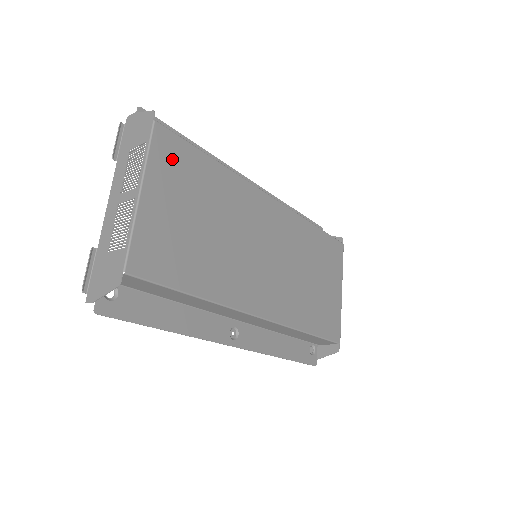
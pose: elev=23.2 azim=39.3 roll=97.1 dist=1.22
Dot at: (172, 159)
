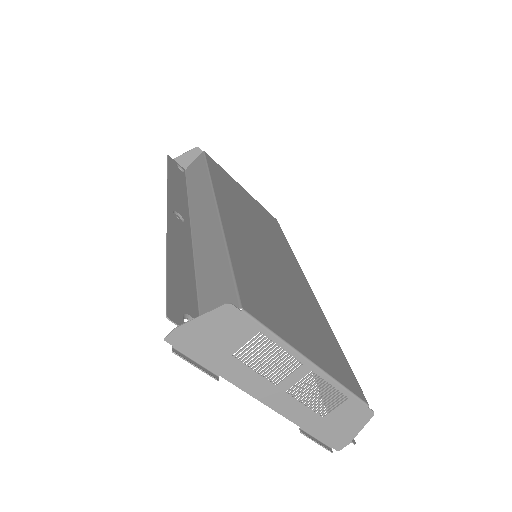
Dot at: (263, 307)
